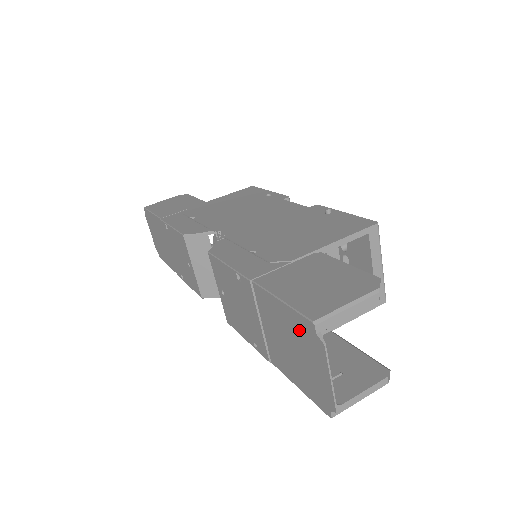
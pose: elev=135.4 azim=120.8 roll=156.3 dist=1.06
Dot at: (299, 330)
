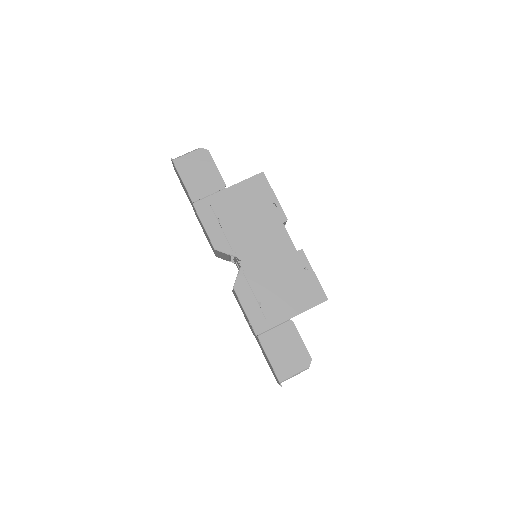
Dot at: (273, 371)
